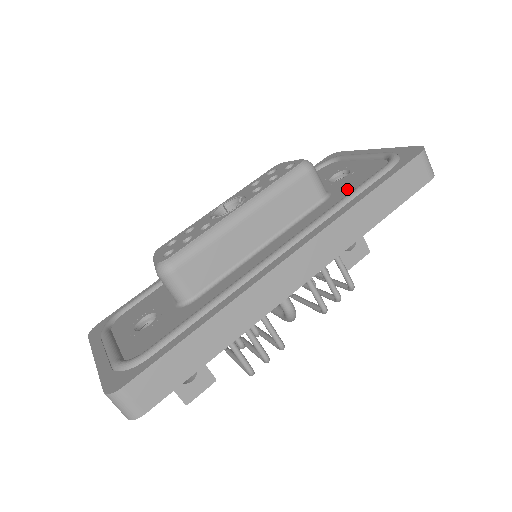
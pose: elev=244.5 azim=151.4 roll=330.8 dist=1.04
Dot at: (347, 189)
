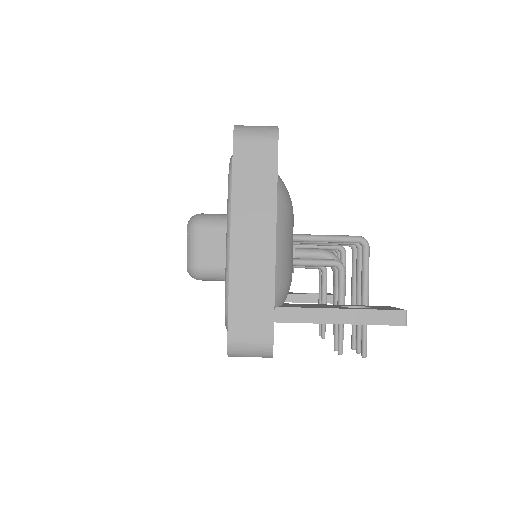
Dot at: occluded
